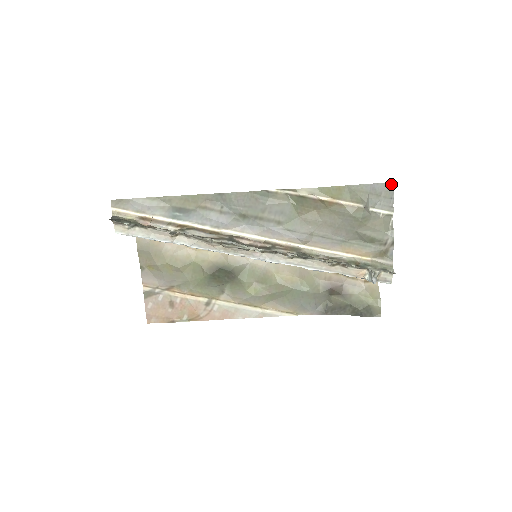
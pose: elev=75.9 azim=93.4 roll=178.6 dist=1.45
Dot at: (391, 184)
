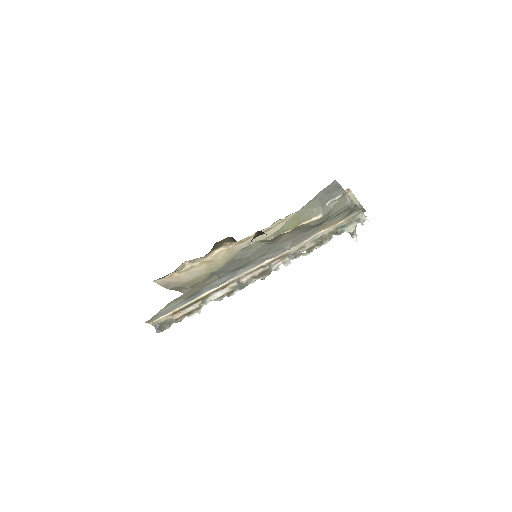
Dot at: (334, 182)
